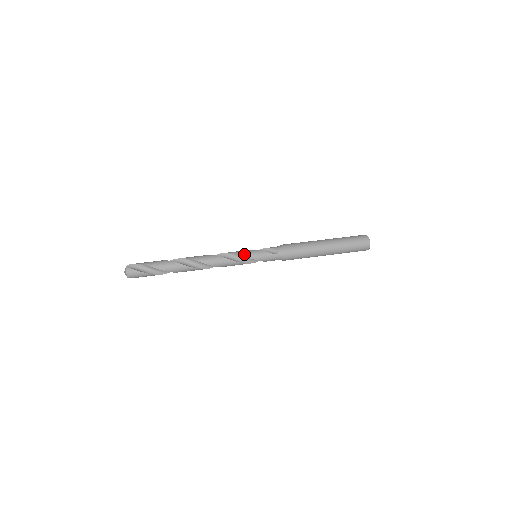
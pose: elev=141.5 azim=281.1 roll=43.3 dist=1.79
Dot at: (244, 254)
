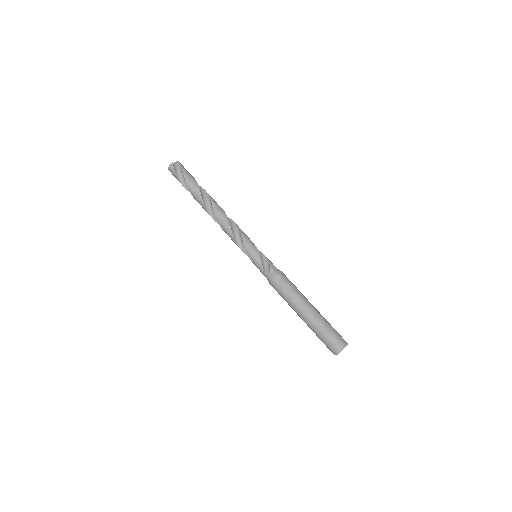
Dot at: (246, 246)
